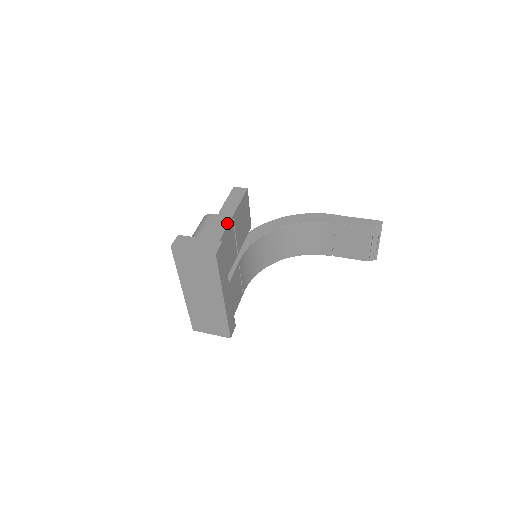
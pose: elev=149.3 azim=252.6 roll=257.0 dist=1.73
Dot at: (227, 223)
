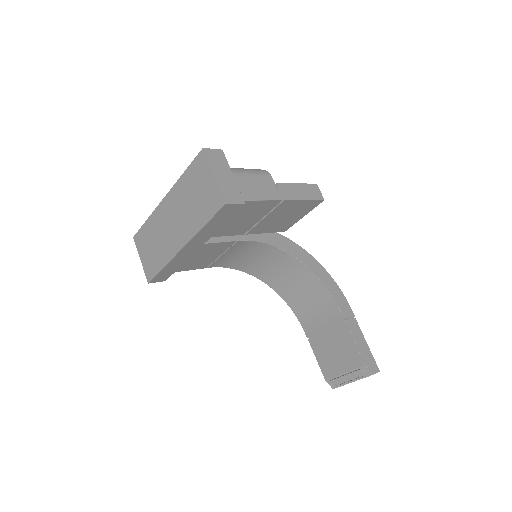
Dot at: (271, 198)
